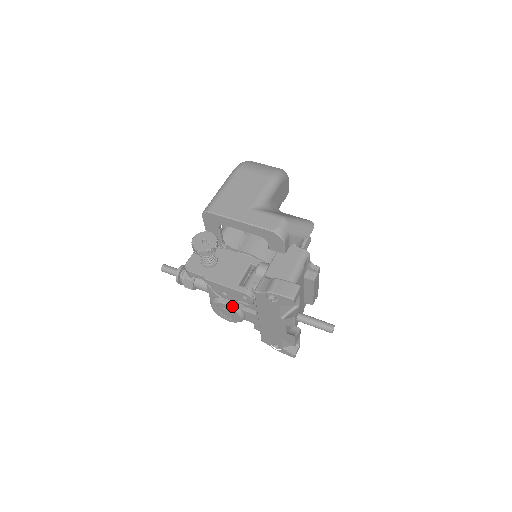
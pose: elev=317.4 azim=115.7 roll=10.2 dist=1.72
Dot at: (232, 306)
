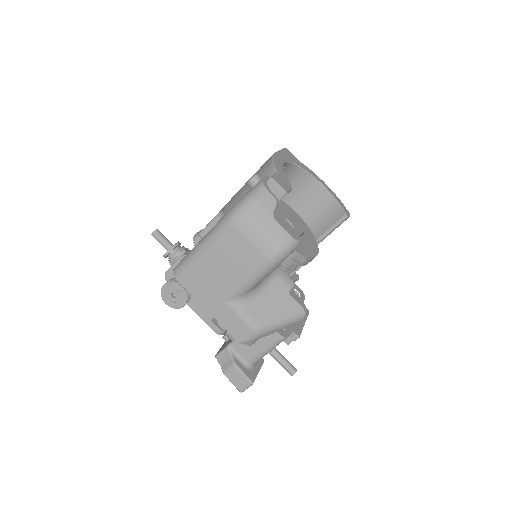
Dot at: occluded
